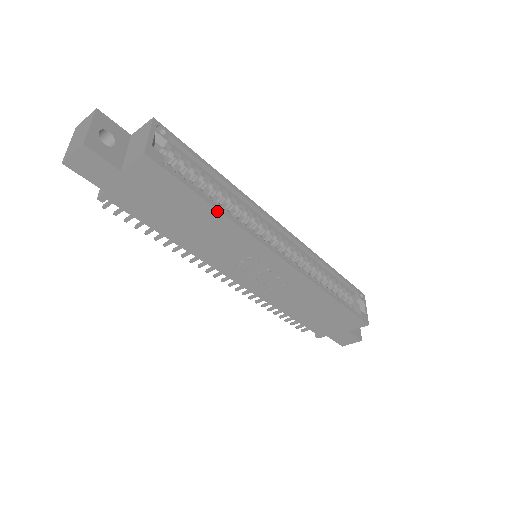
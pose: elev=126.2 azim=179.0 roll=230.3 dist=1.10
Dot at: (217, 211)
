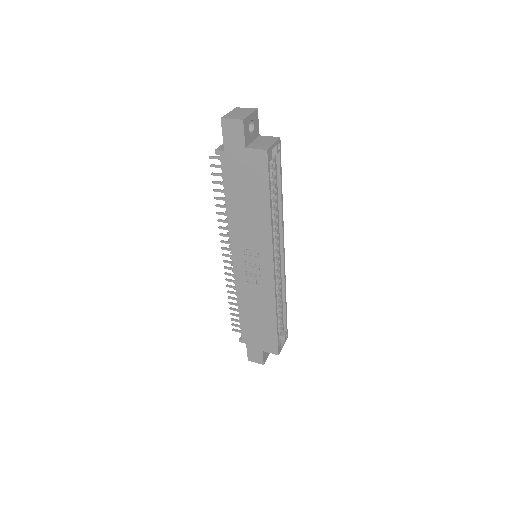
Dot at: (269, 210)
